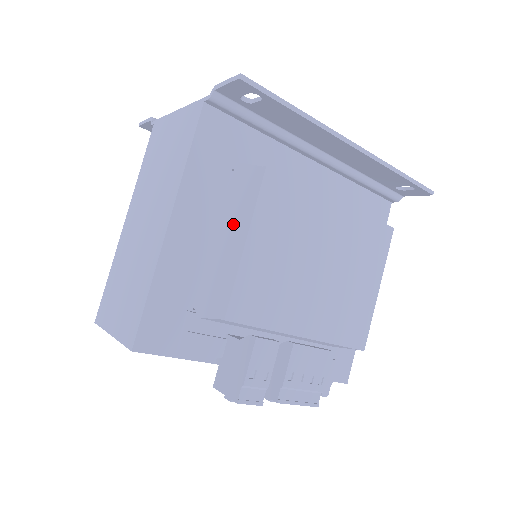
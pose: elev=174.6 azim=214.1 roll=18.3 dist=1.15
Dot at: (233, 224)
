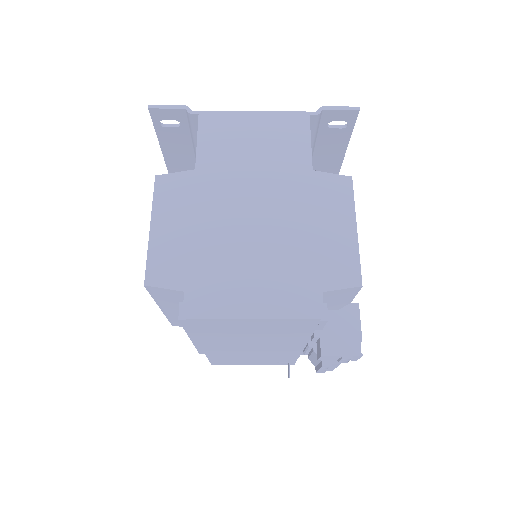
Dot at: (332, 216)
